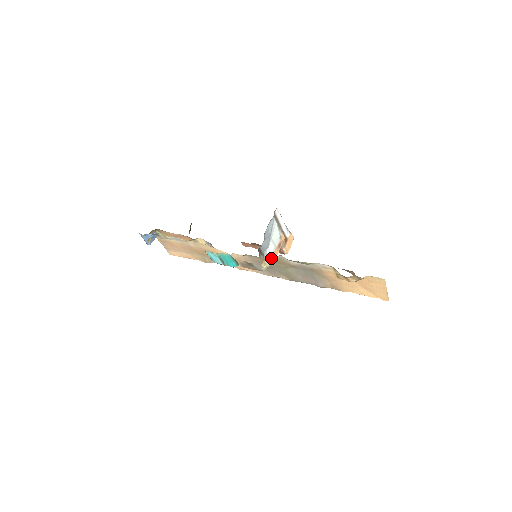
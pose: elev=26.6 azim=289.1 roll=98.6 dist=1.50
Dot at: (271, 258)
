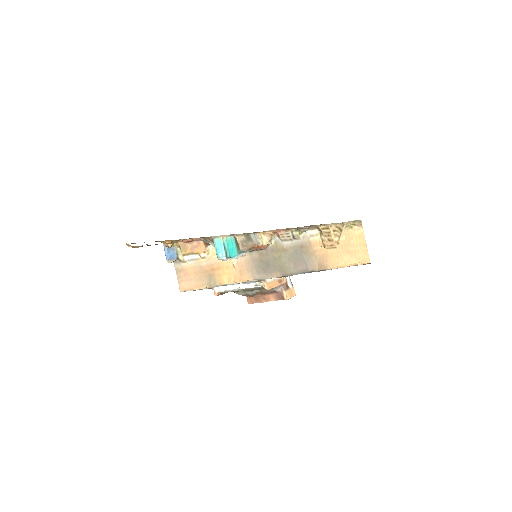
Dot at: (270, 282)
